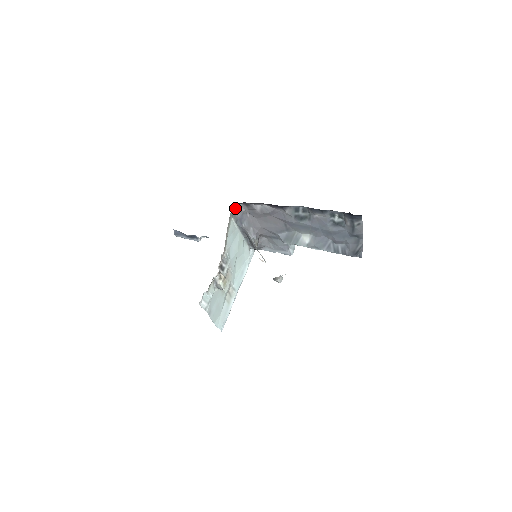
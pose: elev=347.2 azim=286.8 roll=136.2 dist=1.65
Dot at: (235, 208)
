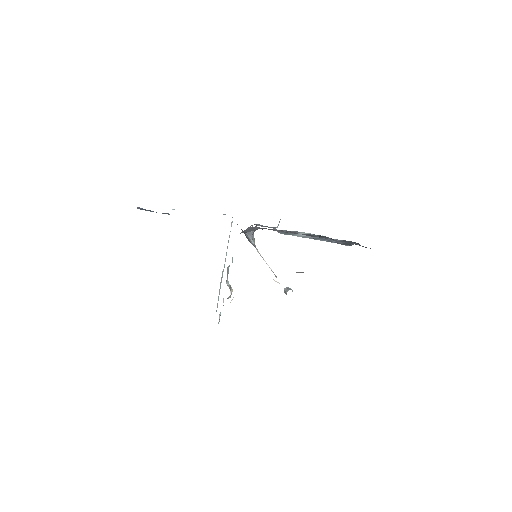
Dot at: occluded
